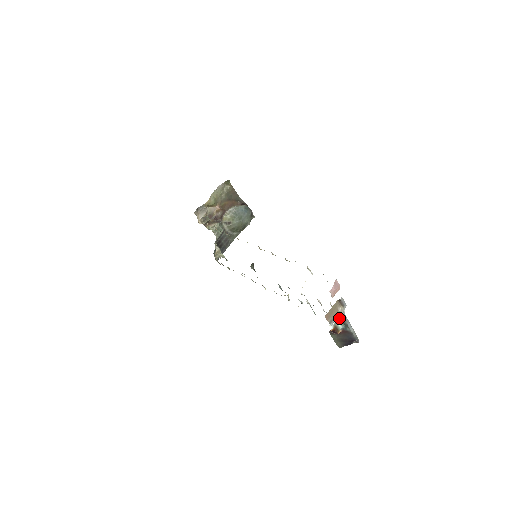
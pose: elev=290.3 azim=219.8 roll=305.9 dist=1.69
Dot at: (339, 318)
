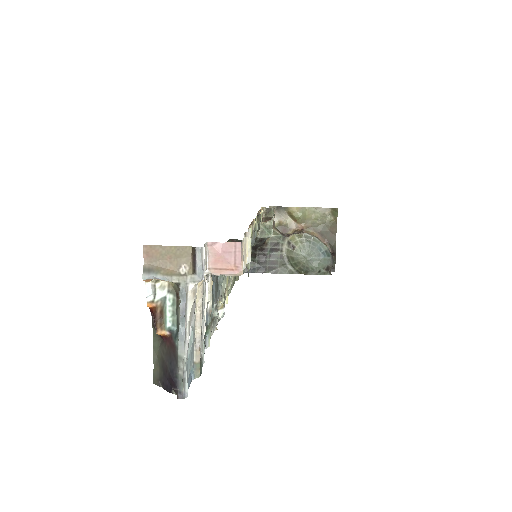
Dot at: (177, 297)
